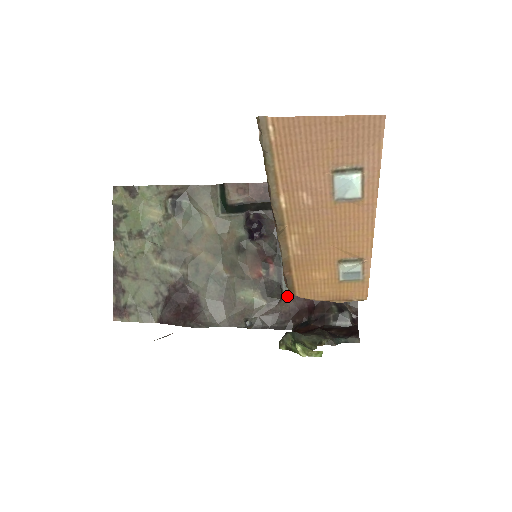
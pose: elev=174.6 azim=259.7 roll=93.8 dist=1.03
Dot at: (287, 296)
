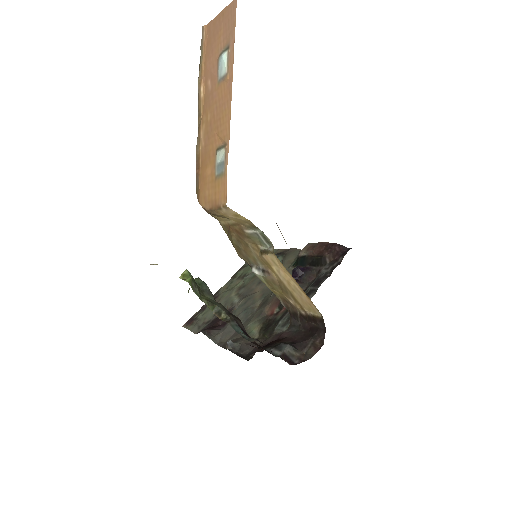
Dot at: (273, 334)
